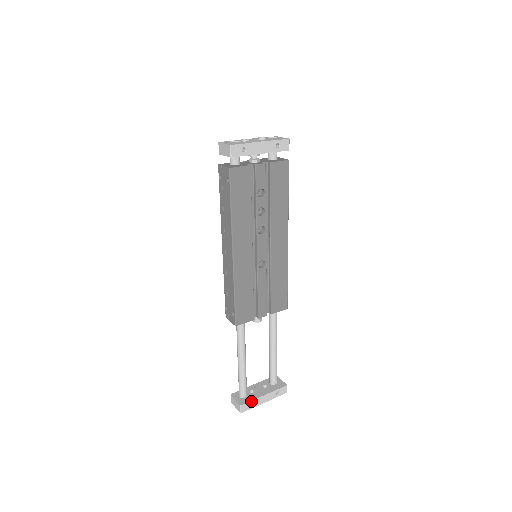
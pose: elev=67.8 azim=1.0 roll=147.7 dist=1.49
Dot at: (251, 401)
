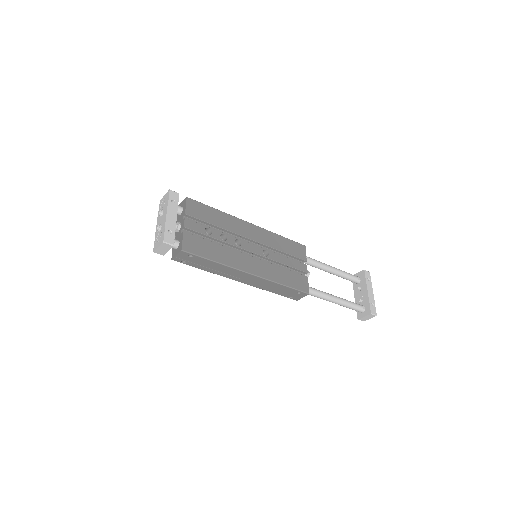
Dot at: (369, 304)
